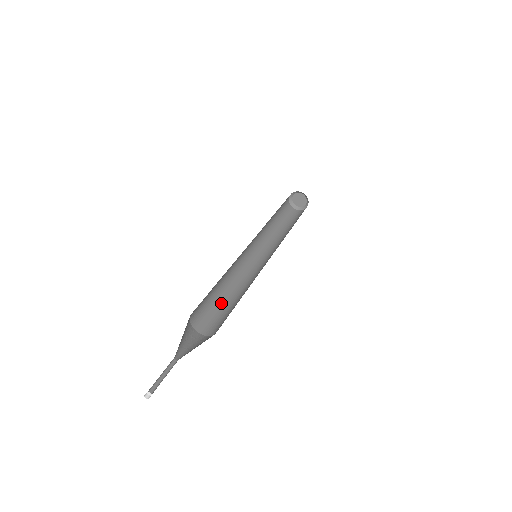
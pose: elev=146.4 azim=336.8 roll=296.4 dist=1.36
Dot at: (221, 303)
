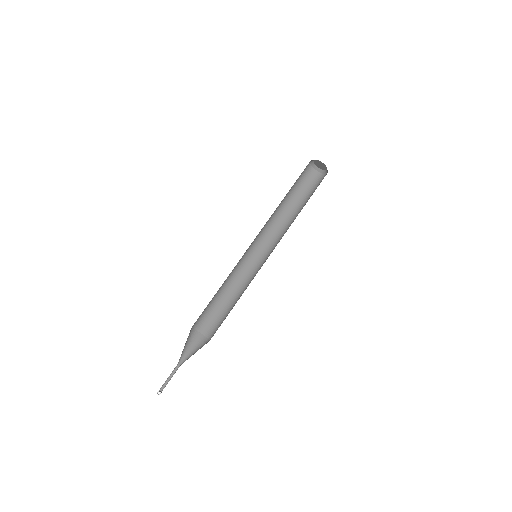
Dot at: (216, 299)
